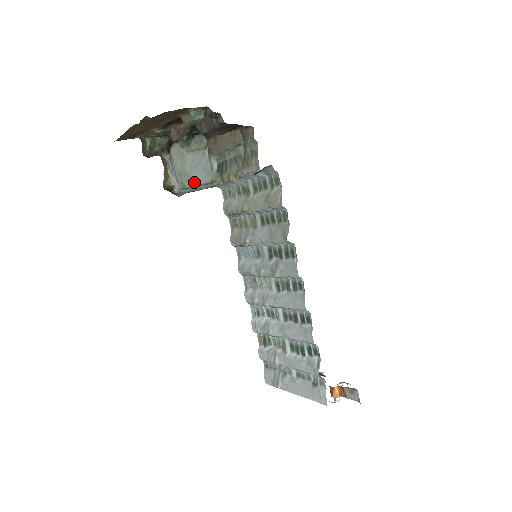
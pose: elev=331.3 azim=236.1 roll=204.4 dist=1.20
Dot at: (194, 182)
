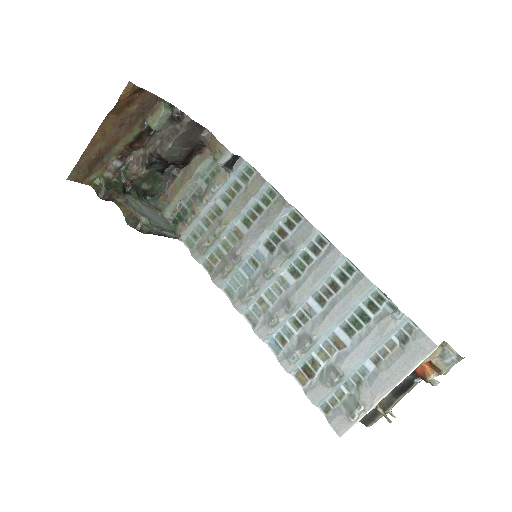
Dot at: (157, 224)
